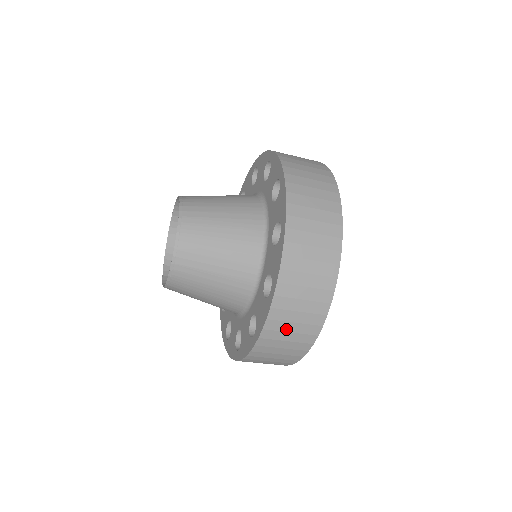
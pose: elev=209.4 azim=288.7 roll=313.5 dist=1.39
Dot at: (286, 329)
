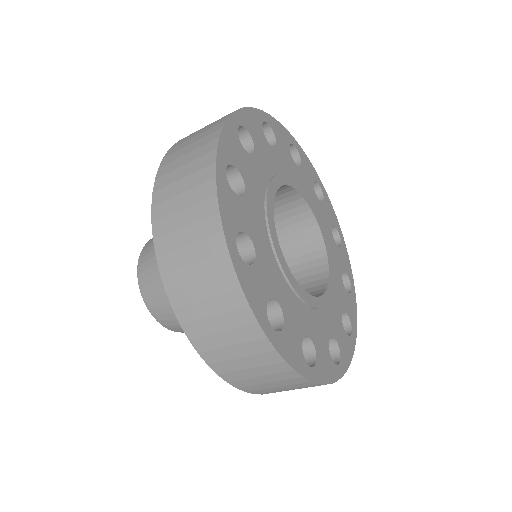
Dot at: (250, 375)
